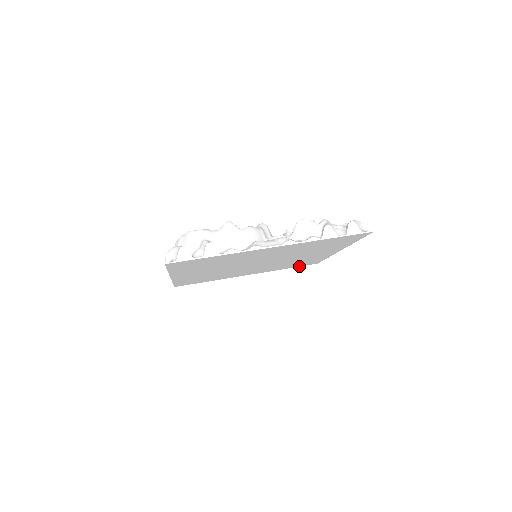
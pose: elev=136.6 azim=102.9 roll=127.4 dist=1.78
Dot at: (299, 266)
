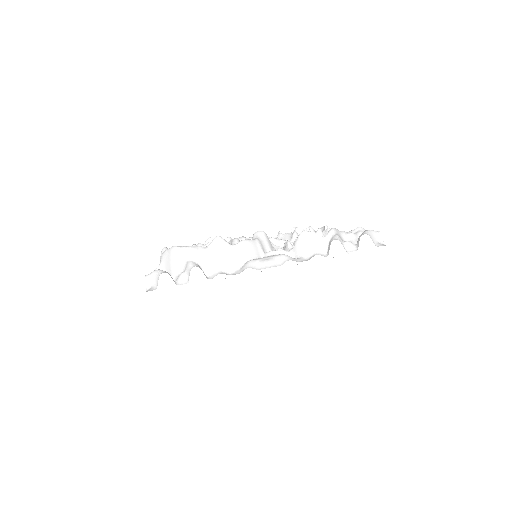
Dot at: occluded
